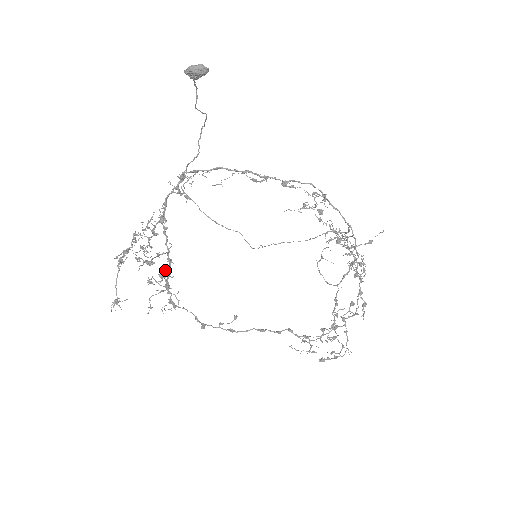
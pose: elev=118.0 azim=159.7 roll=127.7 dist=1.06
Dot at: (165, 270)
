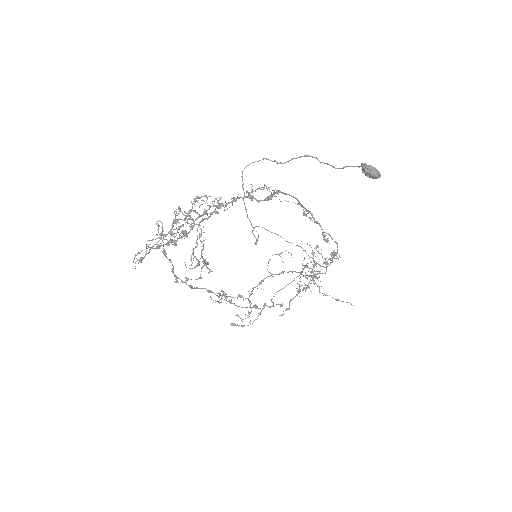
Dot at: (184, 234)
